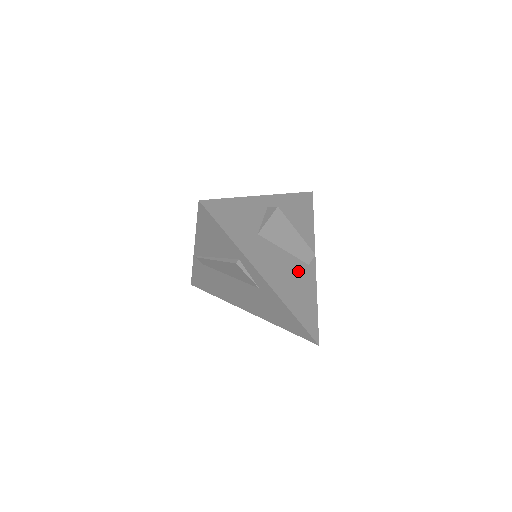
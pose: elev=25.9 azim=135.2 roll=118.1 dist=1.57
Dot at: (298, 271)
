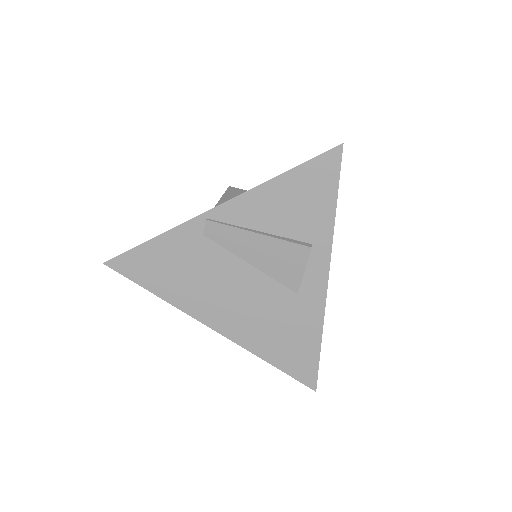
Dot at: occluded
